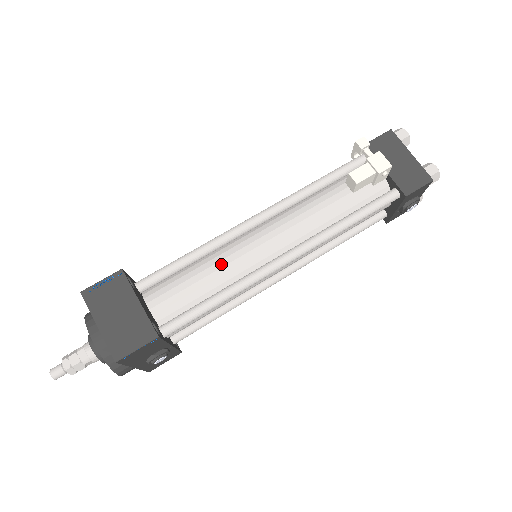
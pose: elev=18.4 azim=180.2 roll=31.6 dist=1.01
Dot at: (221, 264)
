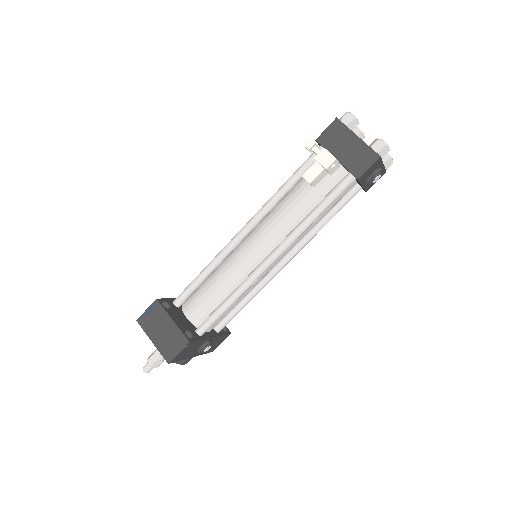
Dot at: (226, 274)
